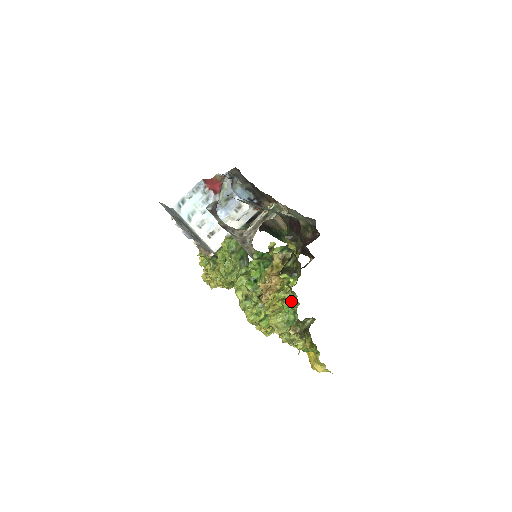
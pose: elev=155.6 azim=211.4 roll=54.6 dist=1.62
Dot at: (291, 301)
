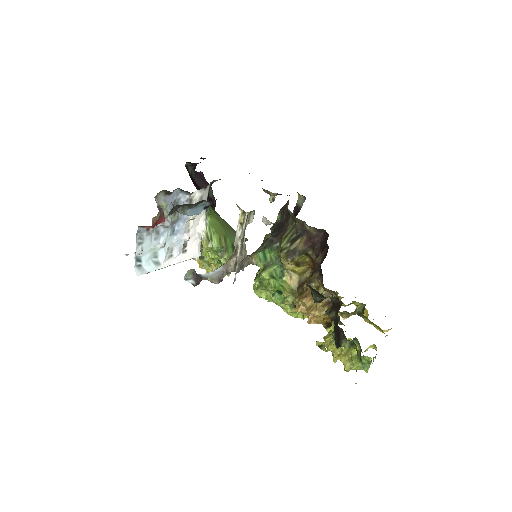
Dot at: occluded
